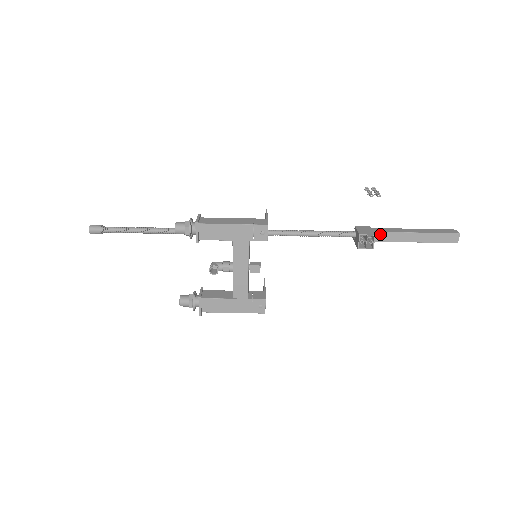
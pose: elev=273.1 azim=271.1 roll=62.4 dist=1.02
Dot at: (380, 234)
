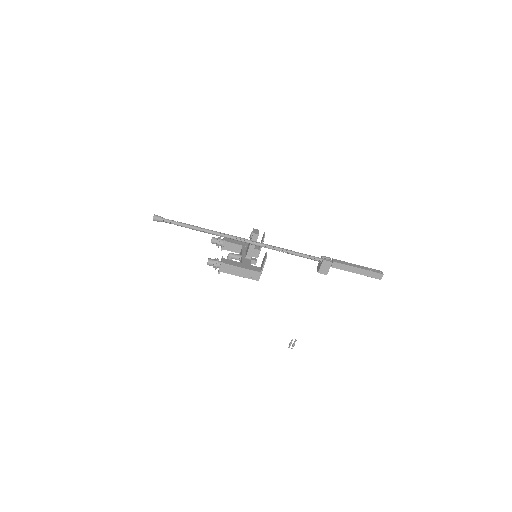
Dot at: (335, 267)
